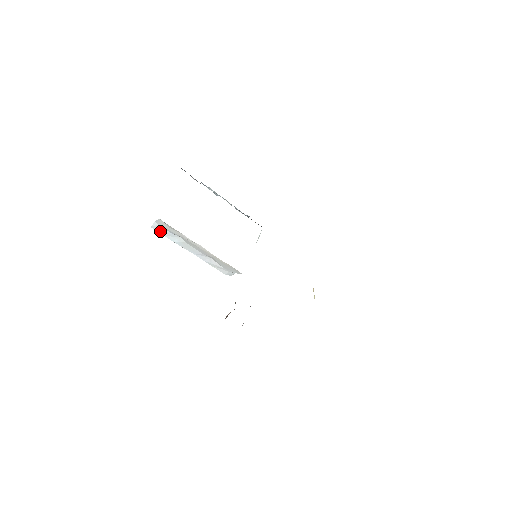
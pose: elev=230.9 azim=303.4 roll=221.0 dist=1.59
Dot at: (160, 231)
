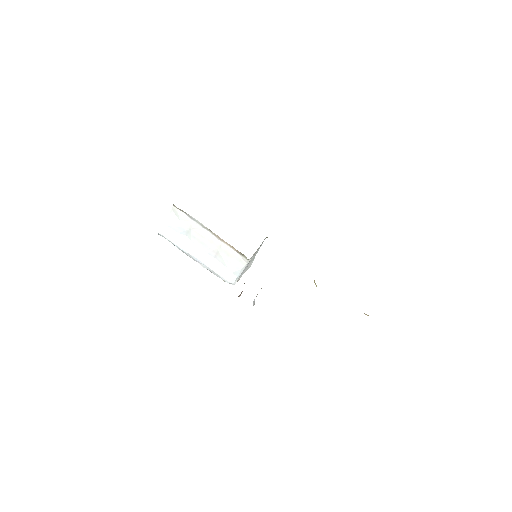
Dot at: (167, 235)
